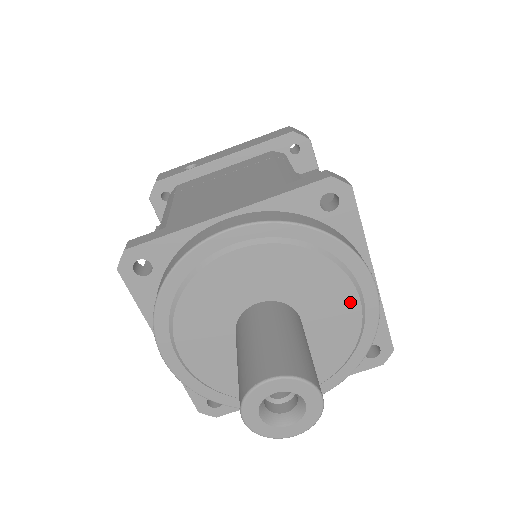
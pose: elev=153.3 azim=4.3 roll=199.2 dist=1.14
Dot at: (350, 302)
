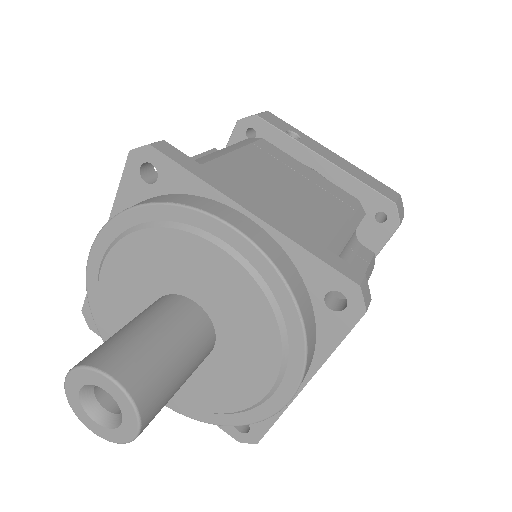
Dot at: (260, 384)
